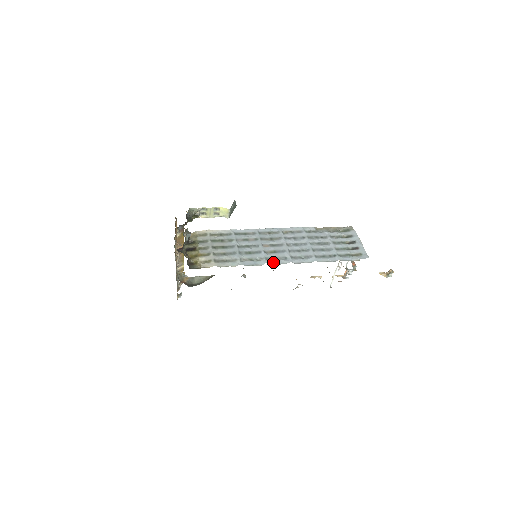
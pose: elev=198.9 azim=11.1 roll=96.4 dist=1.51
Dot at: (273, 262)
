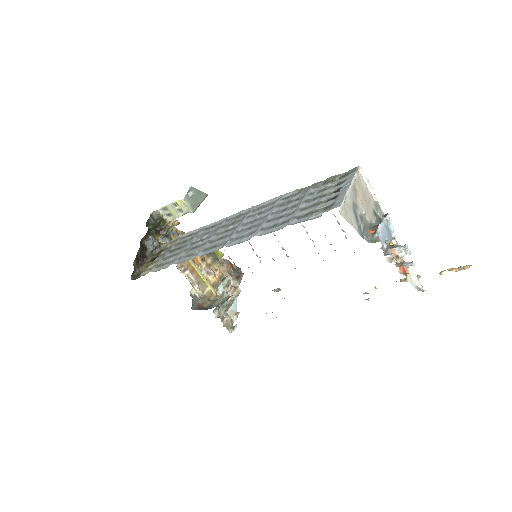
Dot at: (206, 252)
